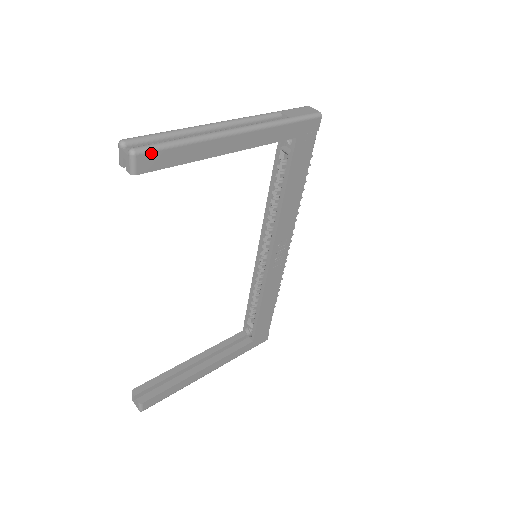
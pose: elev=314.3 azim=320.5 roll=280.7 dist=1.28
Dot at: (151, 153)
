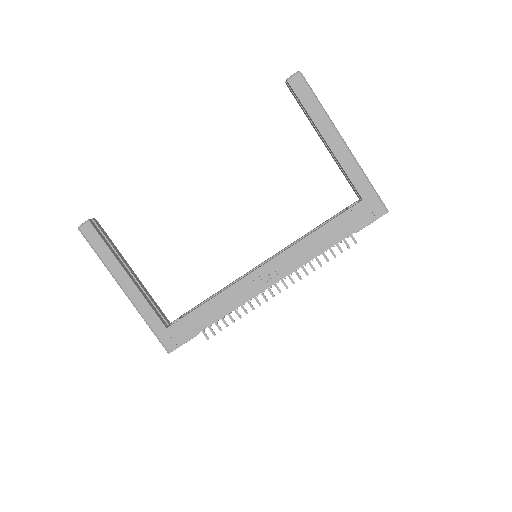
Dot at: (304, 83)
